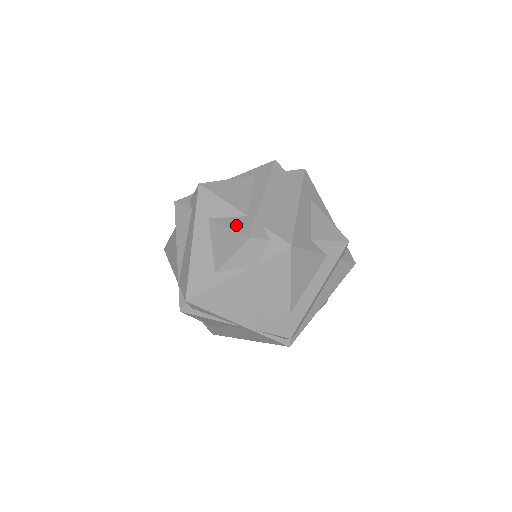
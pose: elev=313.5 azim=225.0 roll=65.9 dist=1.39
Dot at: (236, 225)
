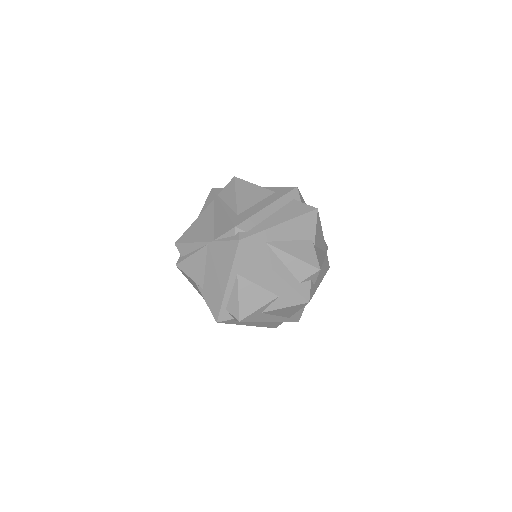
Dot at: occluded
